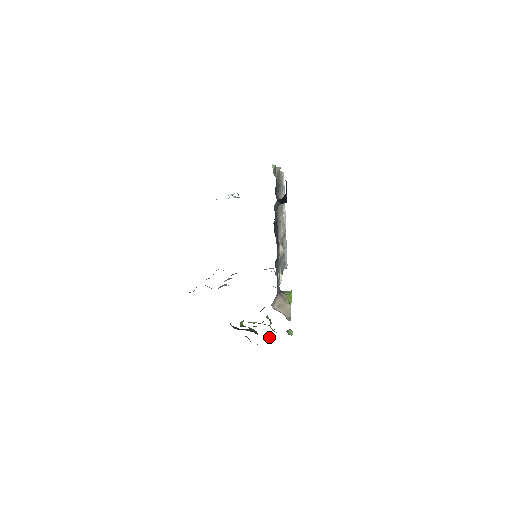
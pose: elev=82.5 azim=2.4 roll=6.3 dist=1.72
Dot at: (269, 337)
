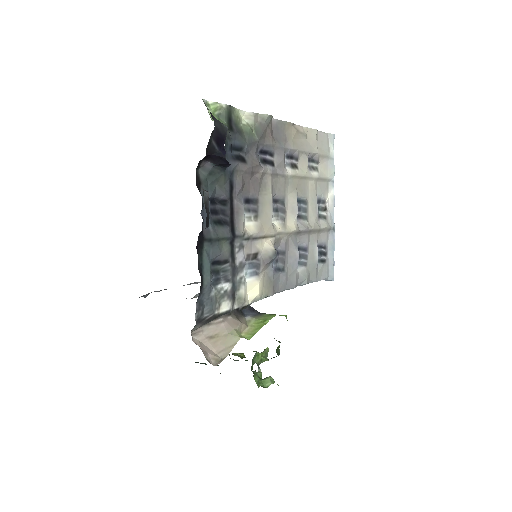
Dot at: occluded
